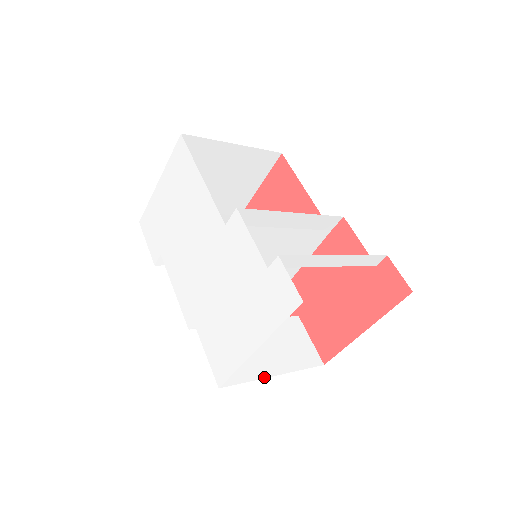
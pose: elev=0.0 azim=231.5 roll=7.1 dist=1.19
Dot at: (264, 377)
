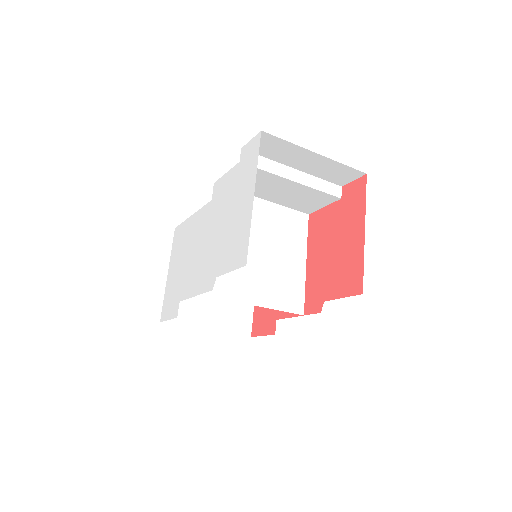
Dot at: occluded
